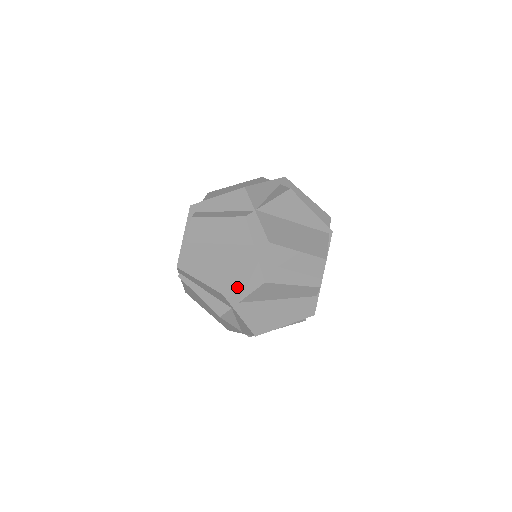
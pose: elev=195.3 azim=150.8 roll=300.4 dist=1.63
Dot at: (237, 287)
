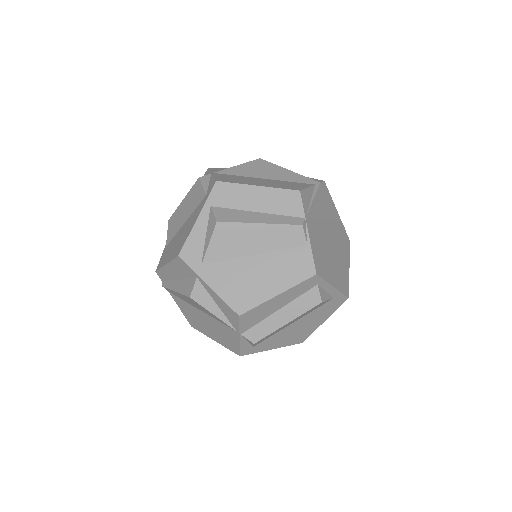
Dot at: (193, 244)
